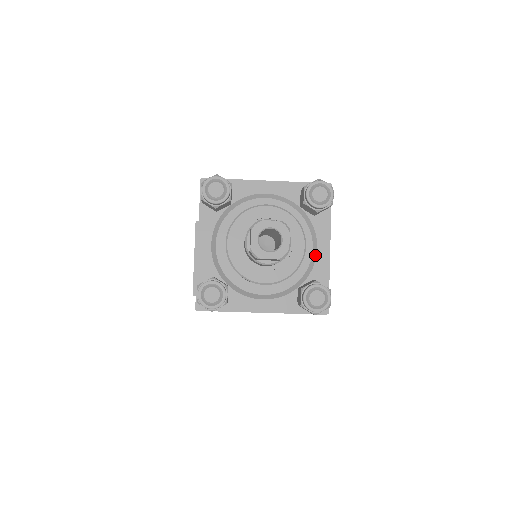
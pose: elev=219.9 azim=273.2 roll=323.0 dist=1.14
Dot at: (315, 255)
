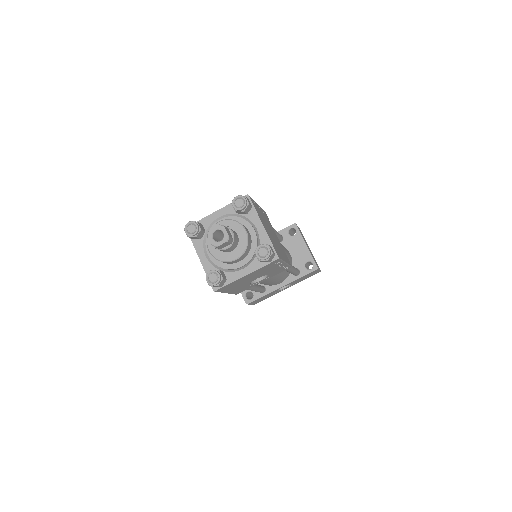
Dot at: (258, 233)
